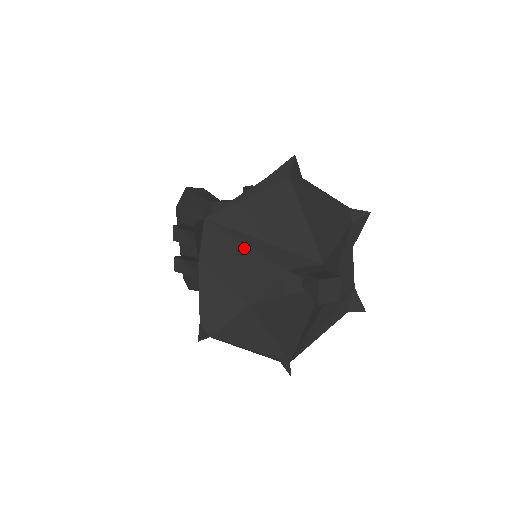
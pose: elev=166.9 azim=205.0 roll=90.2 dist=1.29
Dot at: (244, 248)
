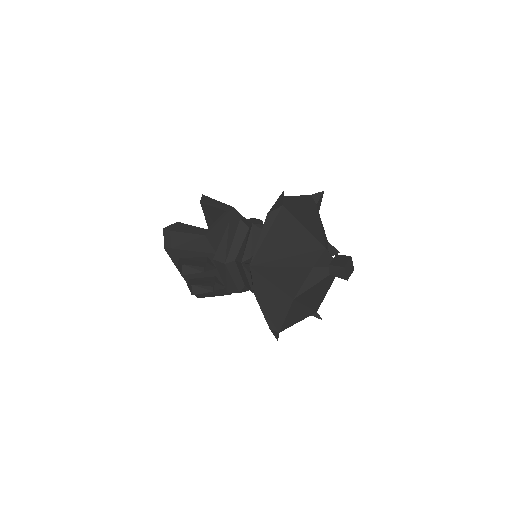
Dot at: (282, 270)
